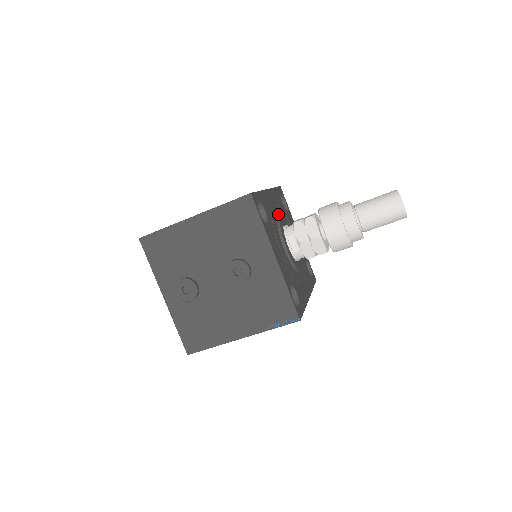
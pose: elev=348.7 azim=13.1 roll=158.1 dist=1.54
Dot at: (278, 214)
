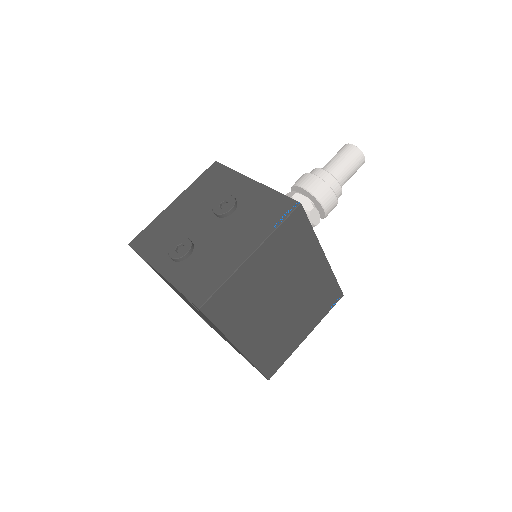
Dot at: occluded
